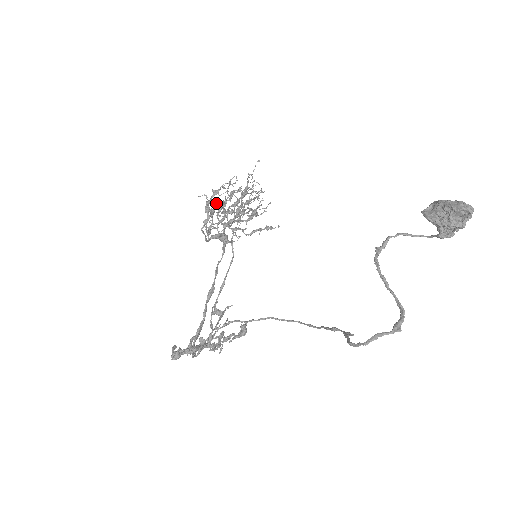
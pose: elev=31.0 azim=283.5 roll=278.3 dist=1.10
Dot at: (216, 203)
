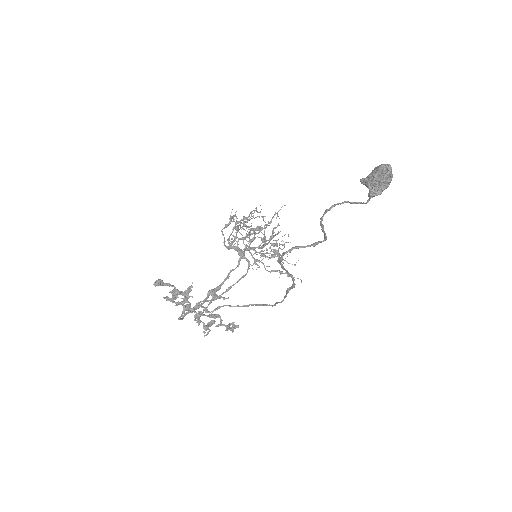
Dot at: occluded
